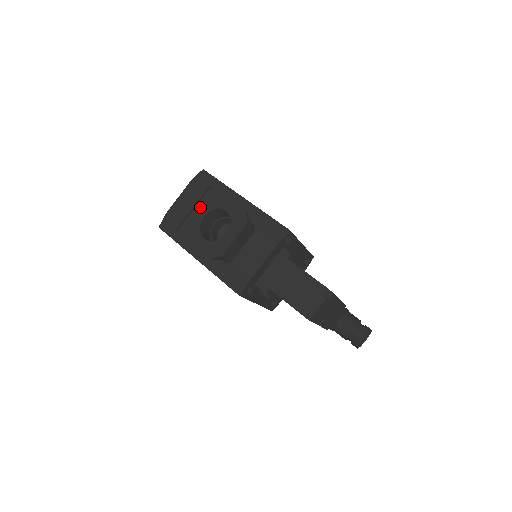
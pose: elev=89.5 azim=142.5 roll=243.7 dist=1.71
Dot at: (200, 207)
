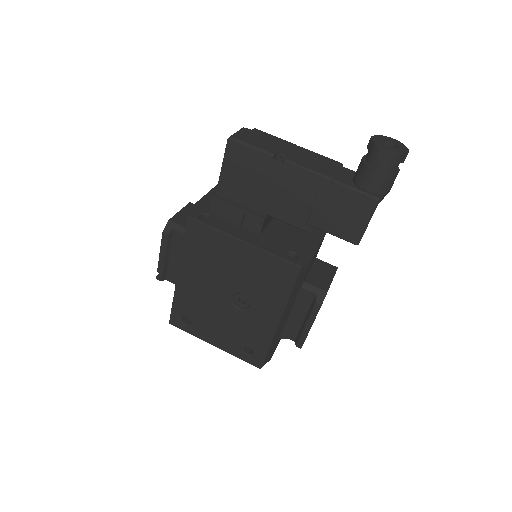
Dot at: occluded
